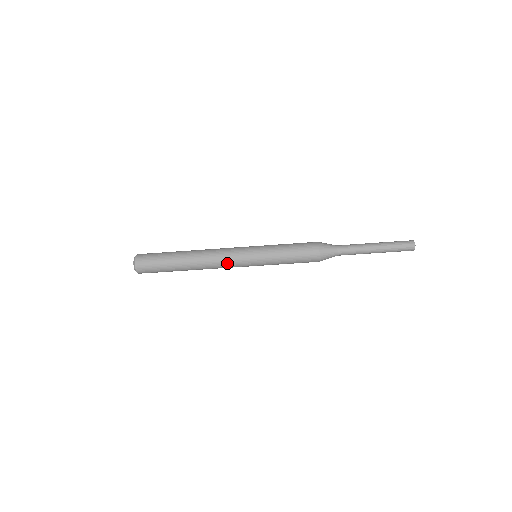
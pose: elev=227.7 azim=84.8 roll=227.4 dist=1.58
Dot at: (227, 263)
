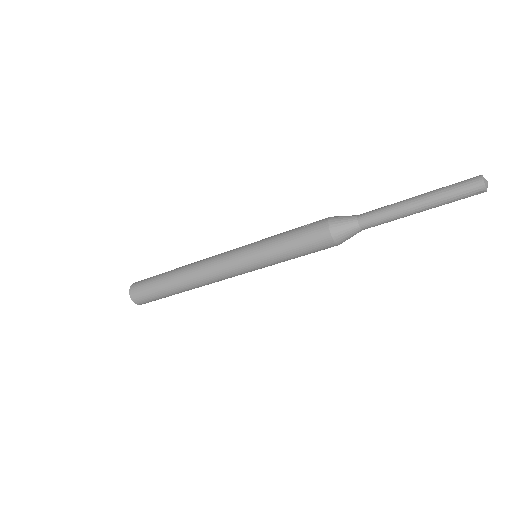
Dot at: (222, 276)
